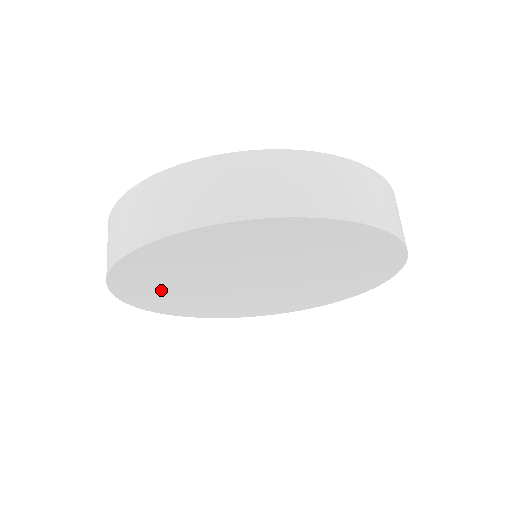
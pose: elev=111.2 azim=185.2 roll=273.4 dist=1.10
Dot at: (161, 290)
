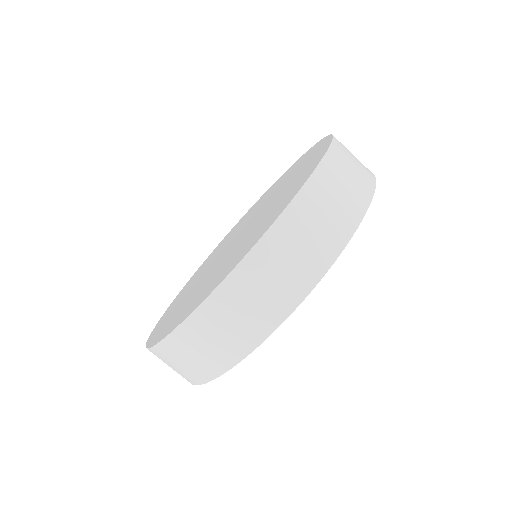
Dot at: occluded
